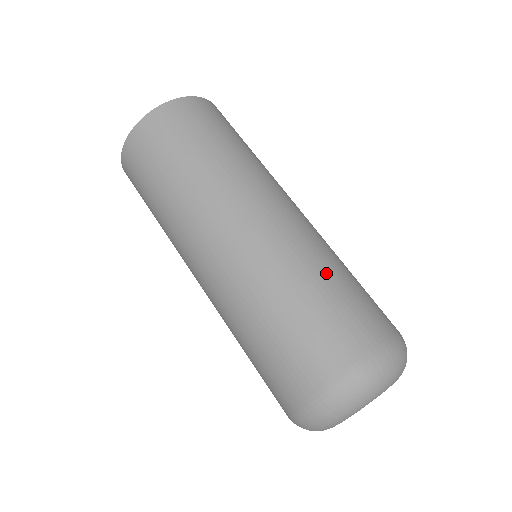
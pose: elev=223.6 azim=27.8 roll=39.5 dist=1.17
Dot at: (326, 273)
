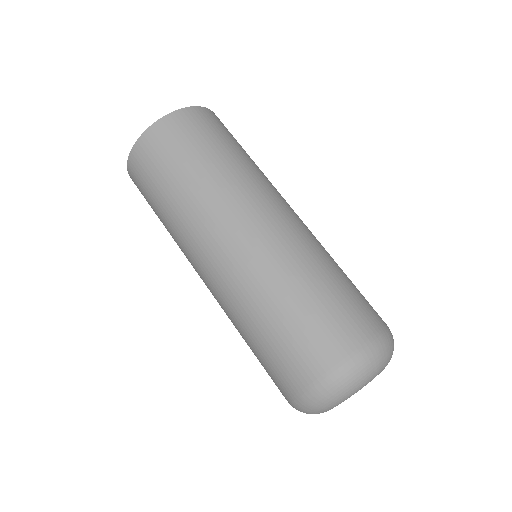
Dot at: (267, 314)
